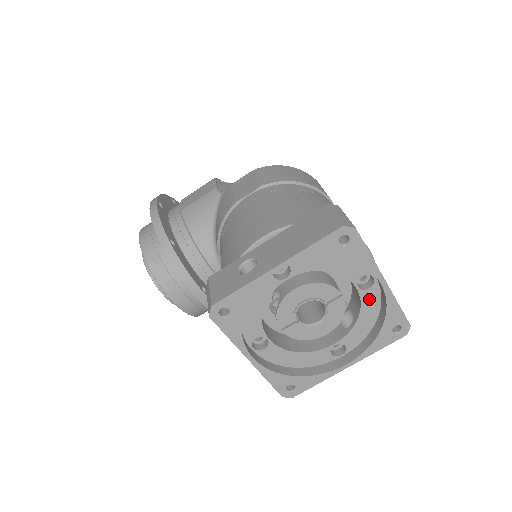
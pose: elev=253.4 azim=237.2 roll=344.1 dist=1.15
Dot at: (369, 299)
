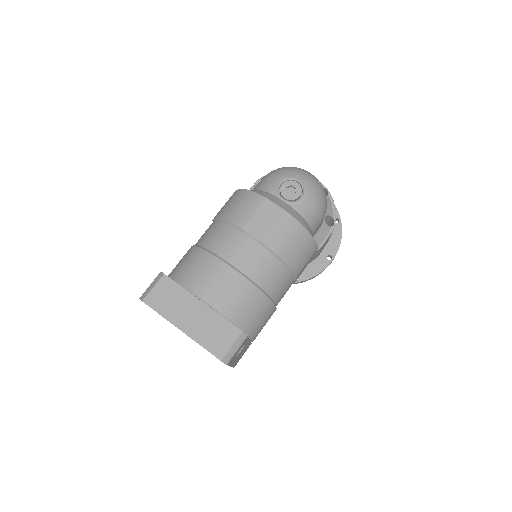
Dot at: occluded
